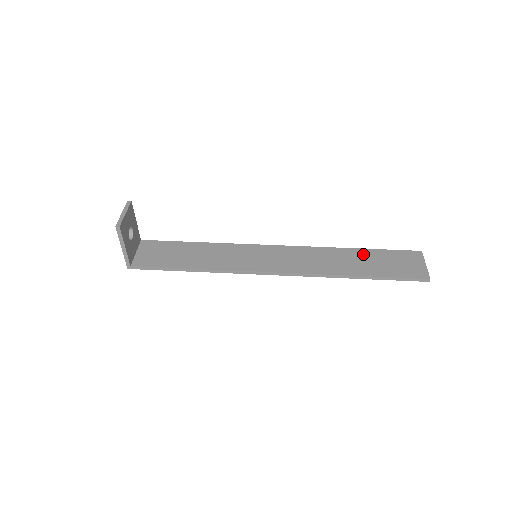
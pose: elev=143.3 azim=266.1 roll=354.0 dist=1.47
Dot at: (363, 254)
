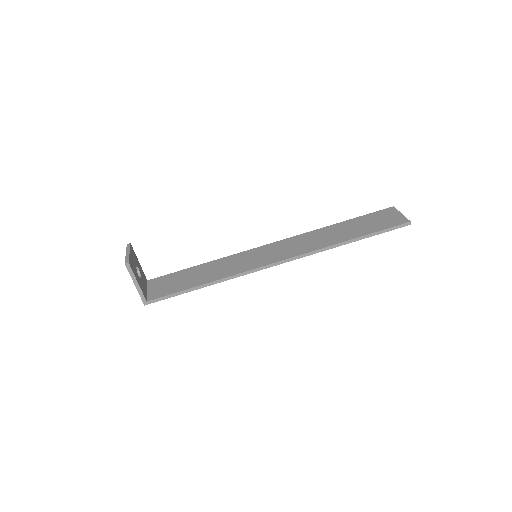
Dot at: (346, 224)
